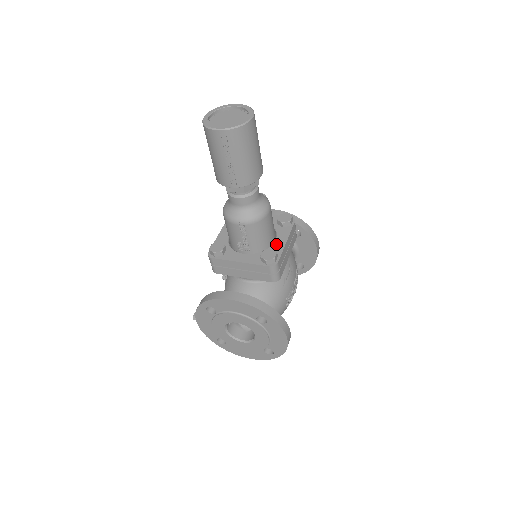
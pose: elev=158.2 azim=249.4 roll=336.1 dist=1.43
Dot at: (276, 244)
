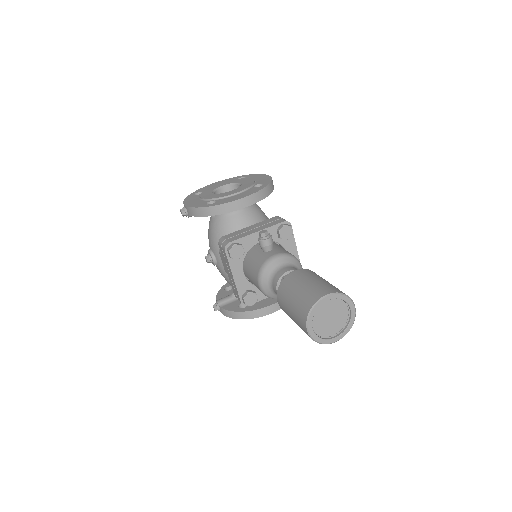
Dot at: occluded
